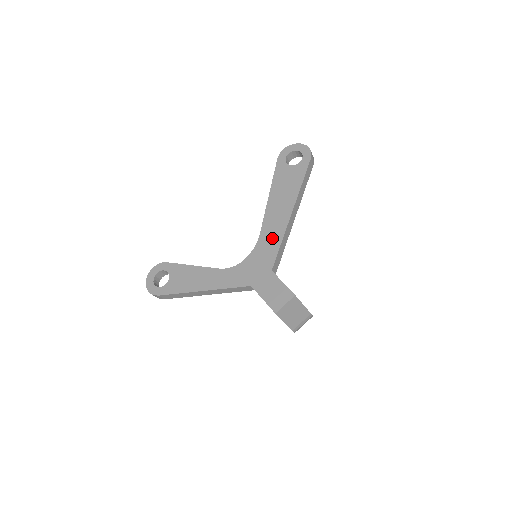
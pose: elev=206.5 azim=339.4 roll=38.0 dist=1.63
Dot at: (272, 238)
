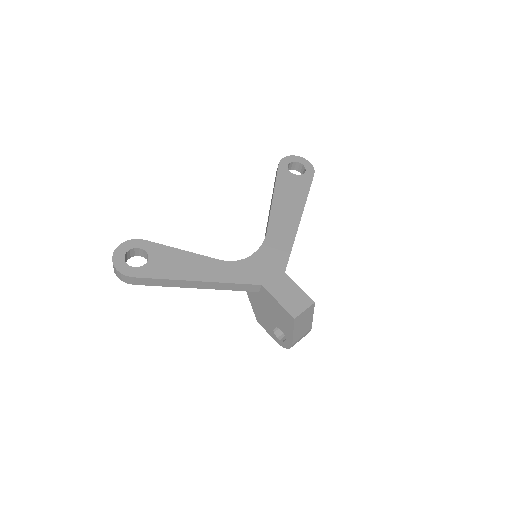
Dot at: (282, 239)
